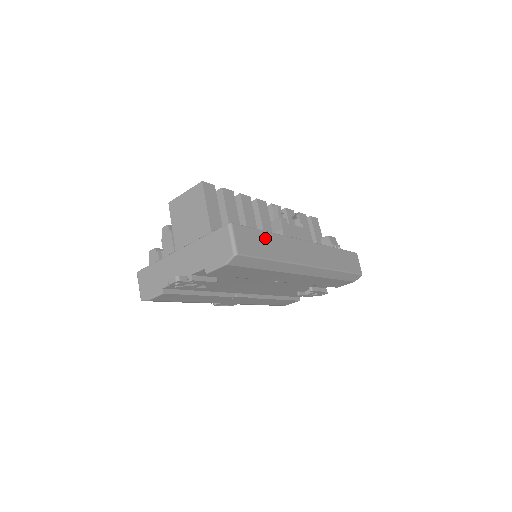
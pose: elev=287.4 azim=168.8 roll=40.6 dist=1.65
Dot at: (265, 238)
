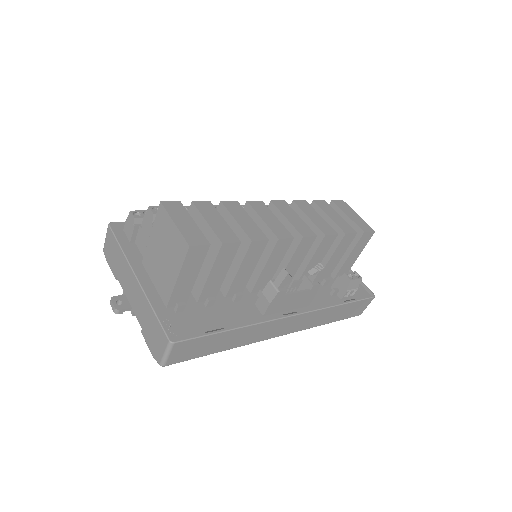
Dot at: (222, 337)
